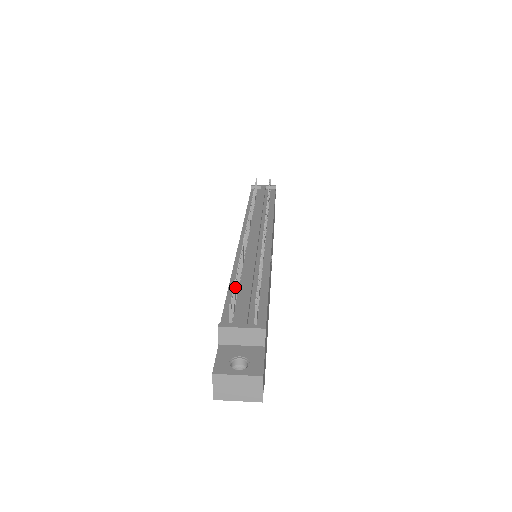
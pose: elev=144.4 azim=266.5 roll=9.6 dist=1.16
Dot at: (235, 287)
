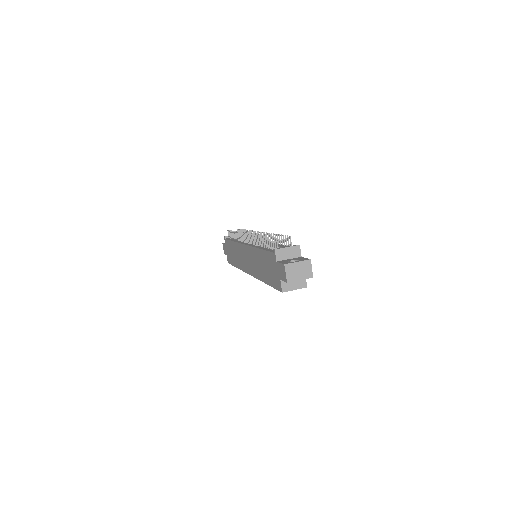
Dot at: occluded
